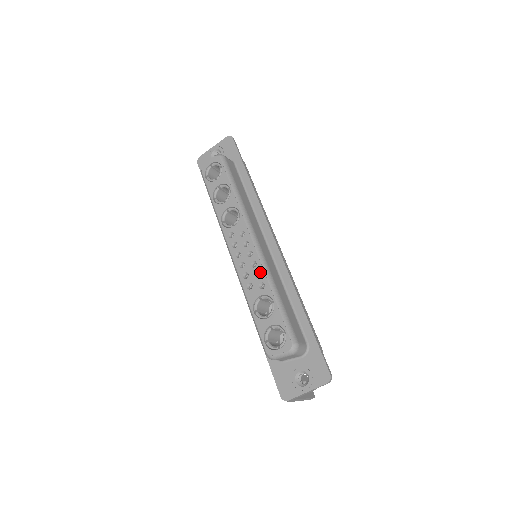
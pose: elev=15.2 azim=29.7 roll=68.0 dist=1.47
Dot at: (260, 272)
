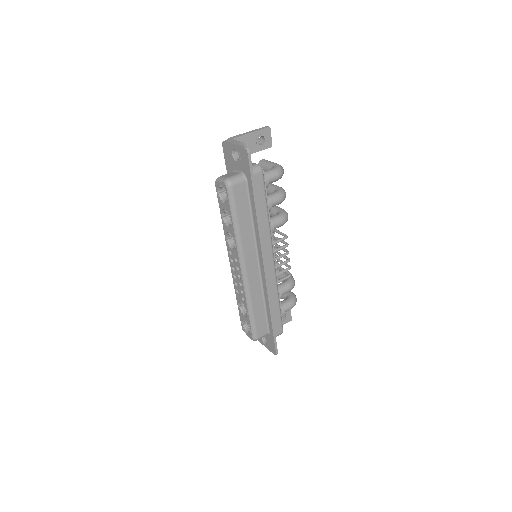
Dot at: (243, 292)
